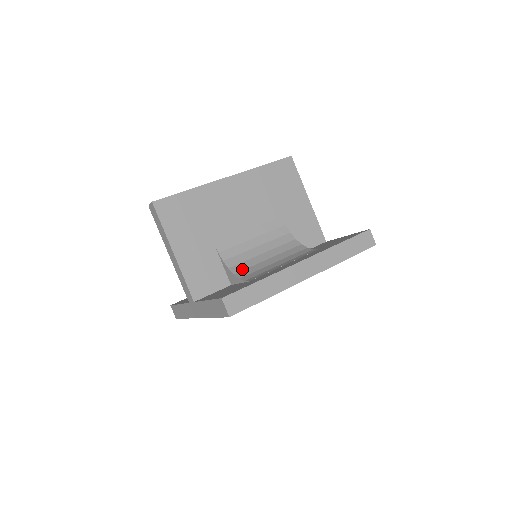
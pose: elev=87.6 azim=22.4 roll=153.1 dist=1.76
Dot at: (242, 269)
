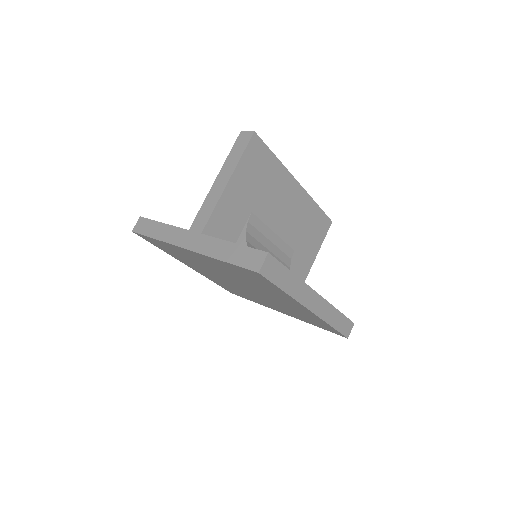
Dot at: occluded
